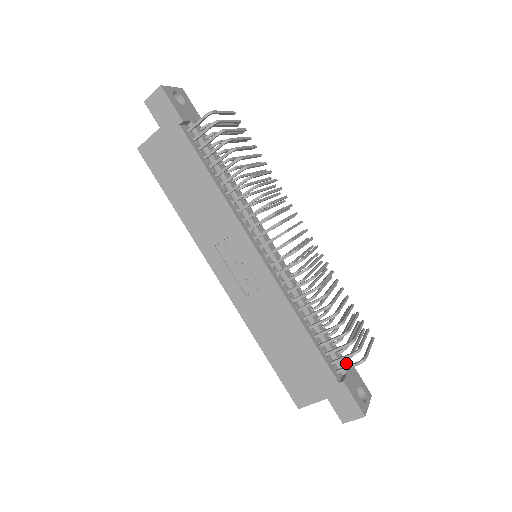
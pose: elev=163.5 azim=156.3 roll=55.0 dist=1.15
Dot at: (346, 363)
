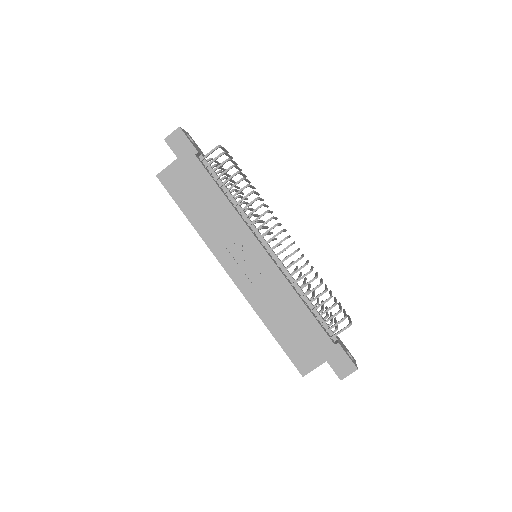
Dot at: occluded
